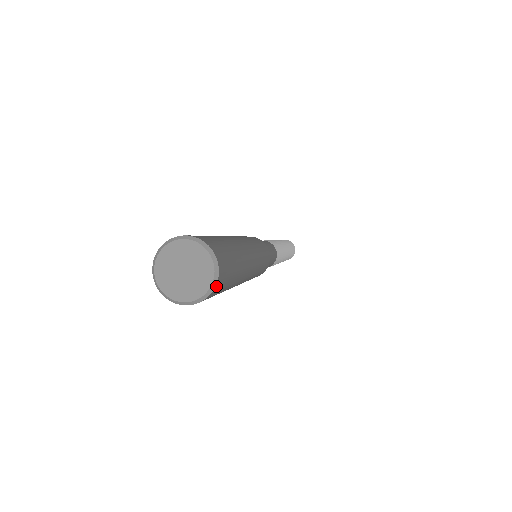
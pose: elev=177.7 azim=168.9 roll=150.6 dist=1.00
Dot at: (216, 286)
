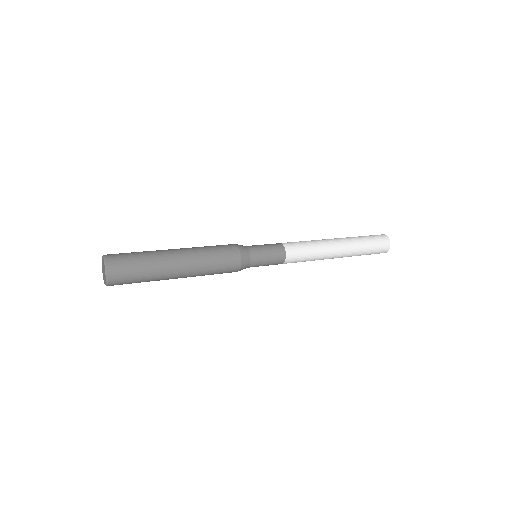
Dot at: occluded
